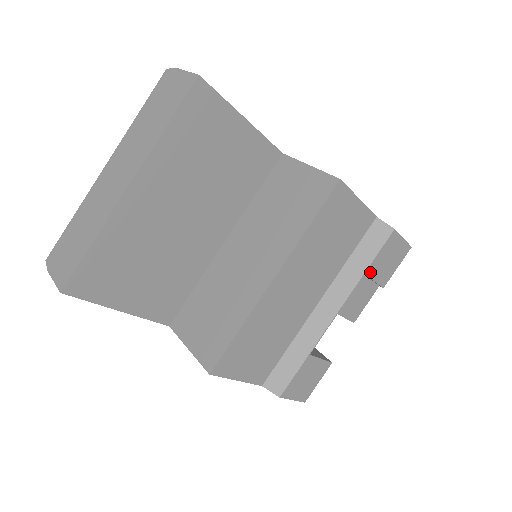
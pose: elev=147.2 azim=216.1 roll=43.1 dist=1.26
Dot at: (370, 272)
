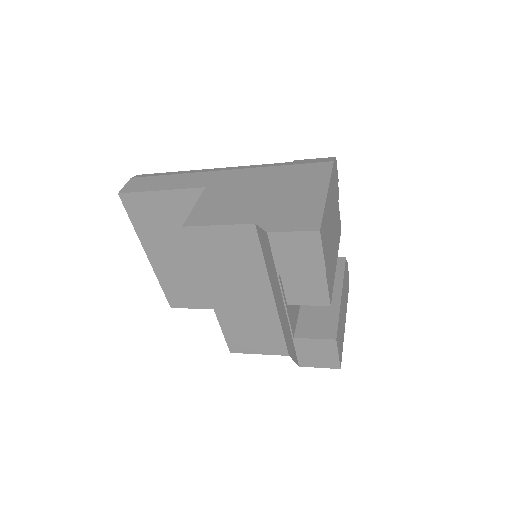
Dot at: (284, 270)
